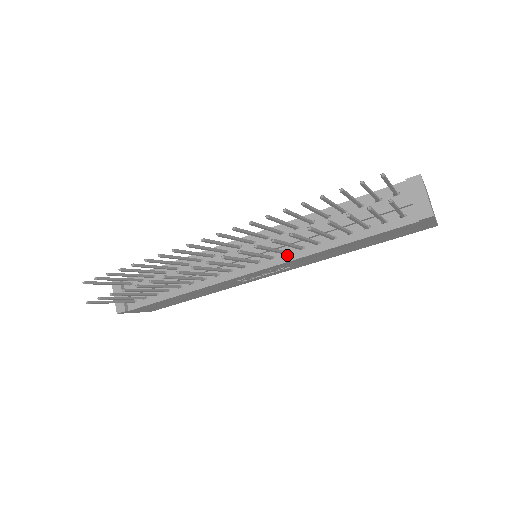
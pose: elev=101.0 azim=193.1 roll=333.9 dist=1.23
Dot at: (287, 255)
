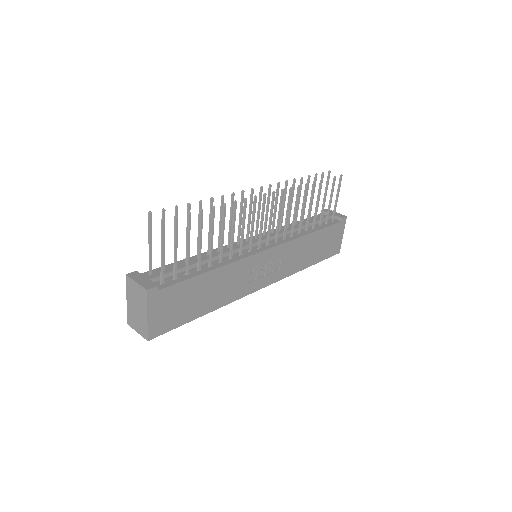
Dot at: (285, 239)
